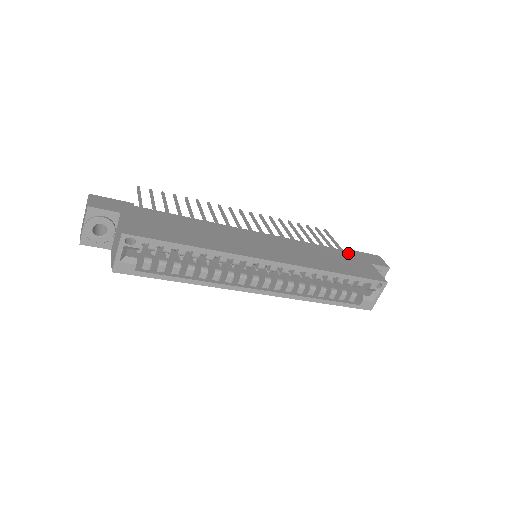
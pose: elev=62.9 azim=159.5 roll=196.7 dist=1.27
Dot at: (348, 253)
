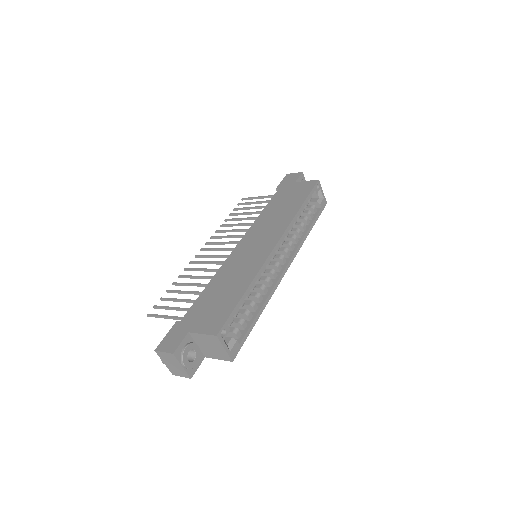
Dot at: (279, 193)
